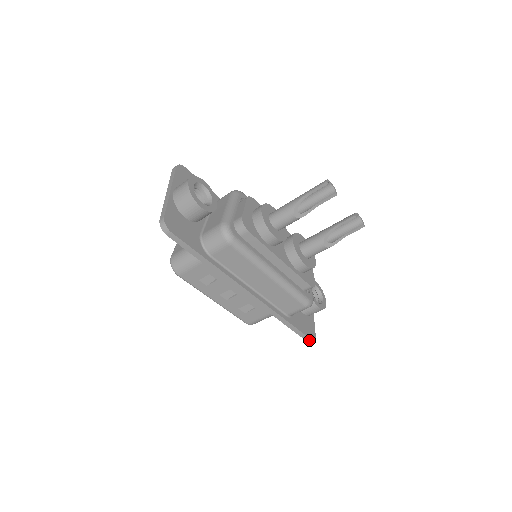
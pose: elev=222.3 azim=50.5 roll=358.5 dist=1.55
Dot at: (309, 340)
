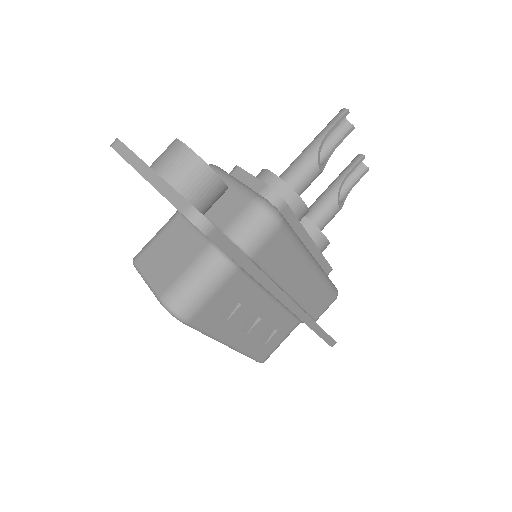
Dot at: (334, 344)
